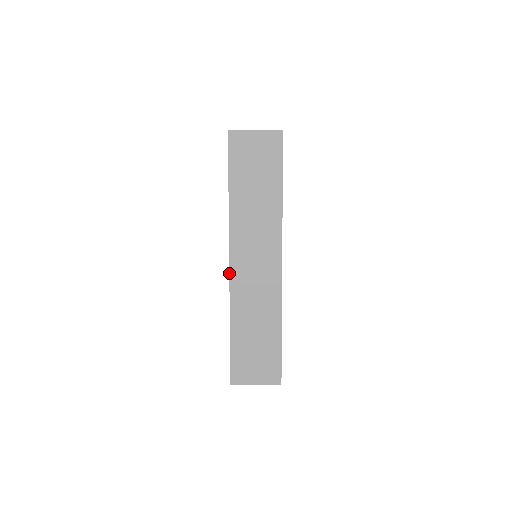
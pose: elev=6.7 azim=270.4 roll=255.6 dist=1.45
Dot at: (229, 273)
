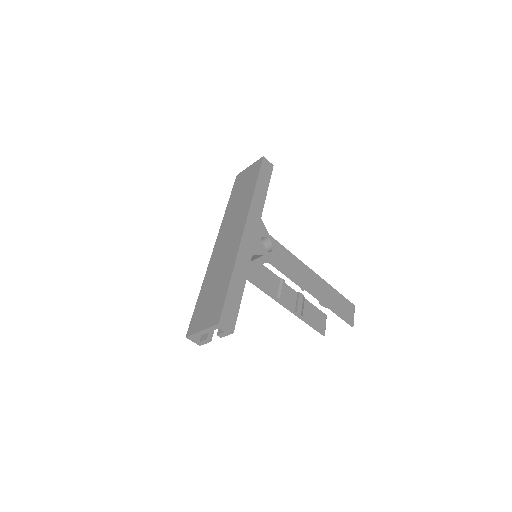
Dot at: (213, 251)
